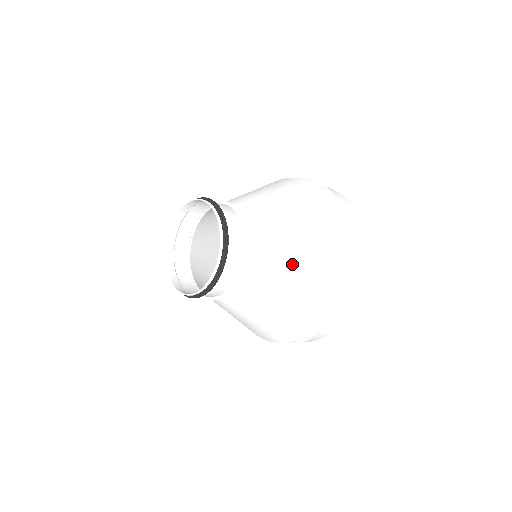
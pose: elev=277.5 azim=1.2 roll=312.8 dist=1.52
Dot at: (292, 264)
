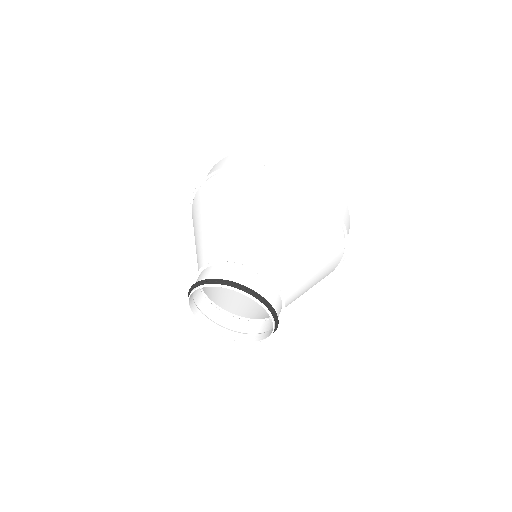
Dot at: occluded
